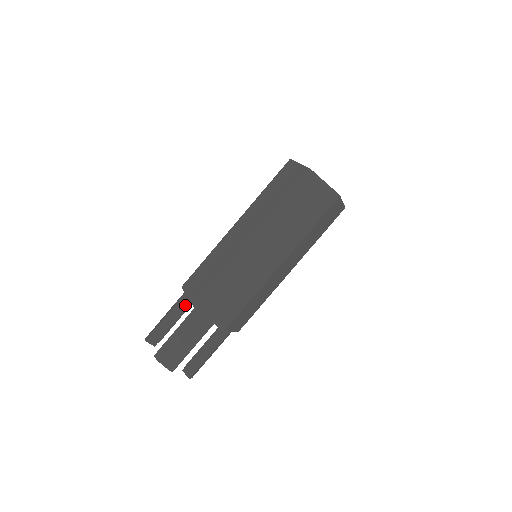
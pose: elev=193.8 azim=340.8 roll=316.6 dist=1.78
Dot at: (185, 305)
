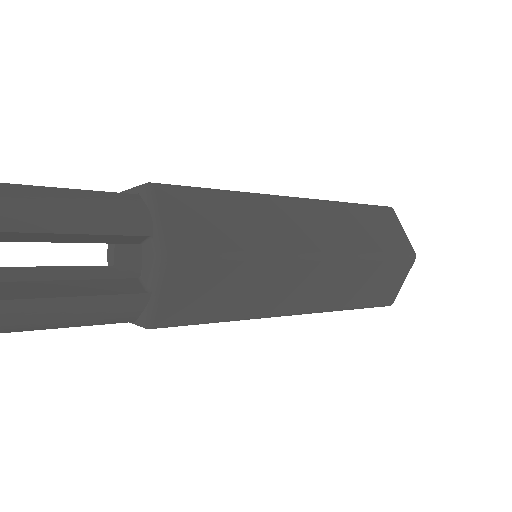
Dot at: occluded
